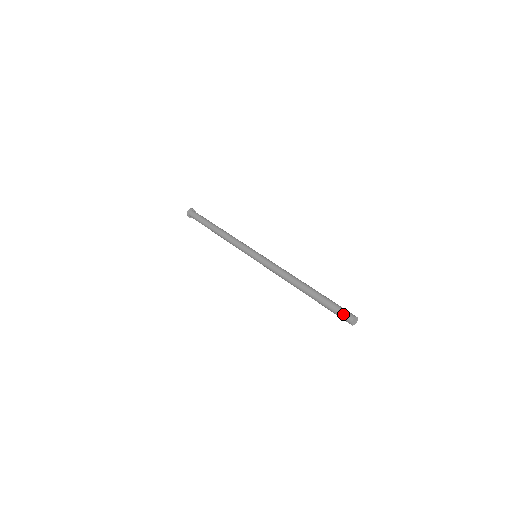
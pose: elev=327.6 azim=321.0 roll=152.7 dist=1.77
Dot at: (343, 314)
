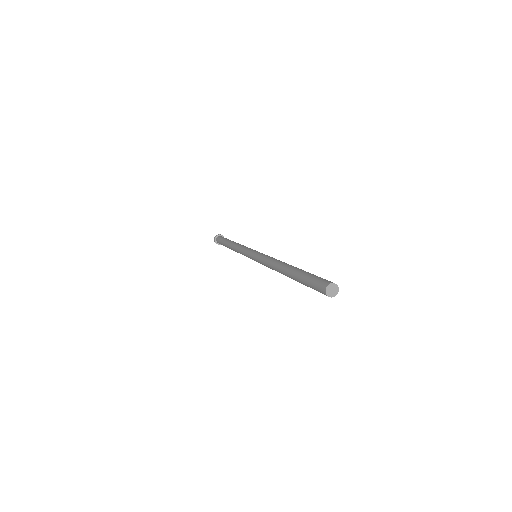
Dot at: (317, 284)
